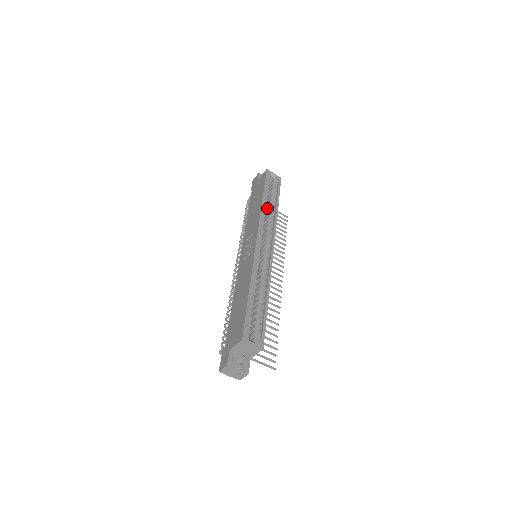
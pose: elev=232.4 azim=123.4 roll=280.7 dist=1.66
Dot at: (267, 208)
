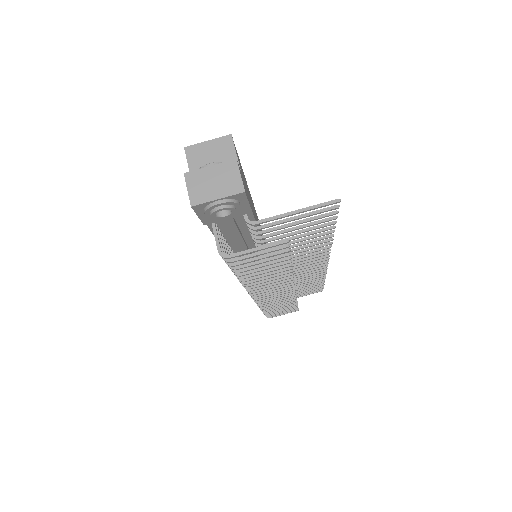
Dot at: occluded
